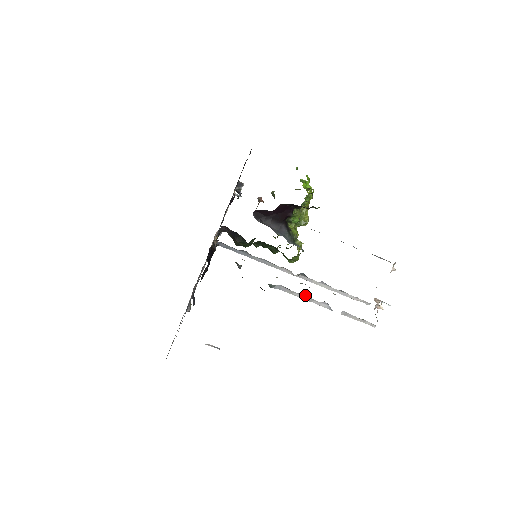
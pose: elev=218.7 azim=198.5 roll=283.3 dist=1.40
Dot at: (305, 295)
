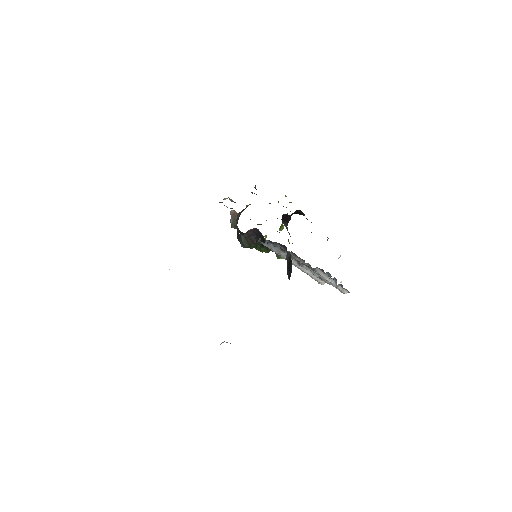
Dot at: (326, 274)
